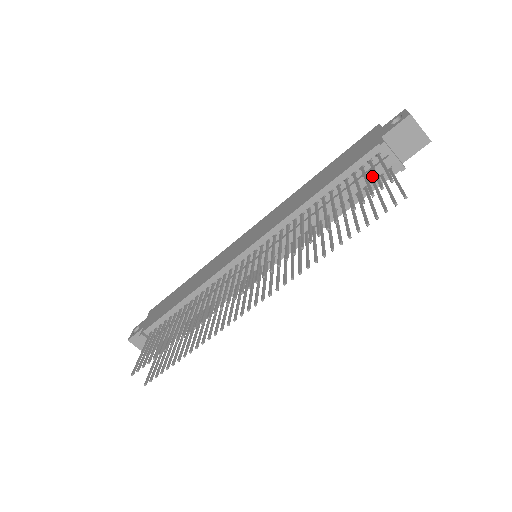
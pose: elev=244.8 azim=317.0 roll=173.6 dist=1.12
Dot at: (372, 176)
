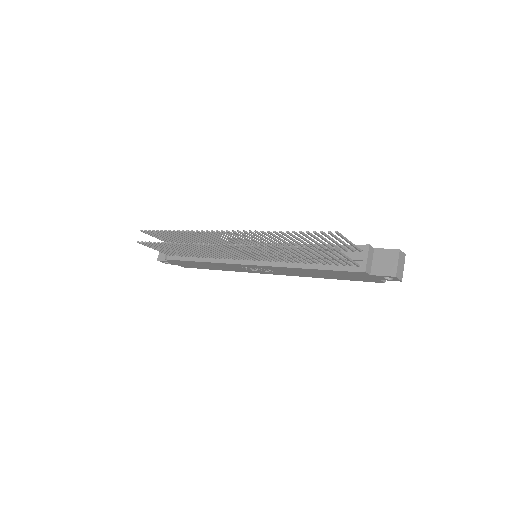
Dot at: (346, 259)
